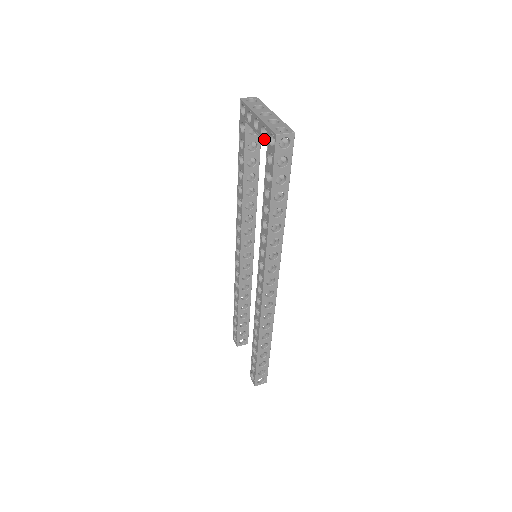
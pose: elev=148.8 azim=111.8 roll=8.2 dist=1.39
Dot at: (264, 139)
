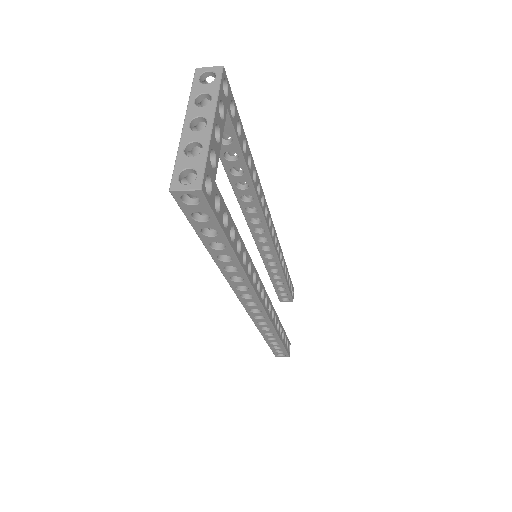
Dot at: occluded
